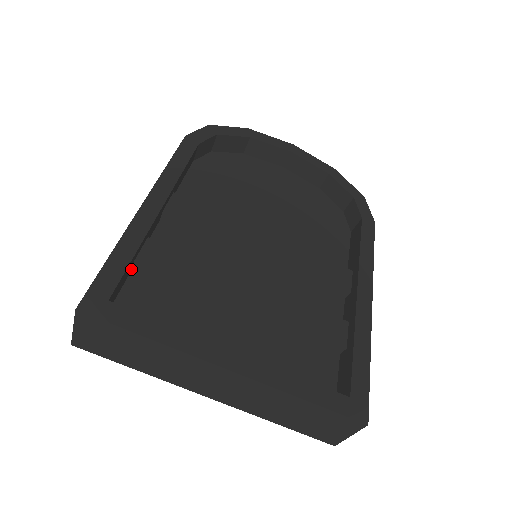
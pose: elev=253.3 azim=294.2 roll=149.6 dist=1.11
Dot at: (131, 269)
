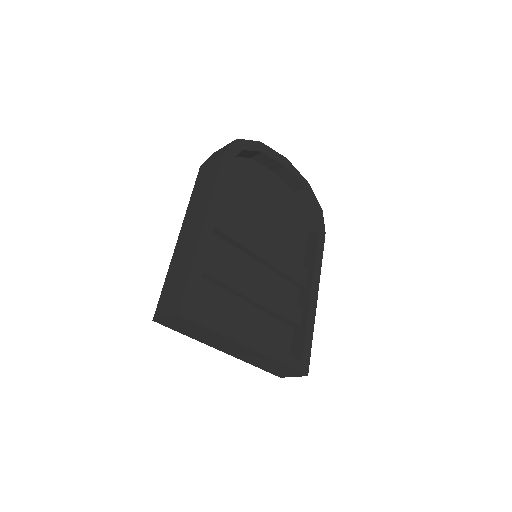
Dot at: occluded
